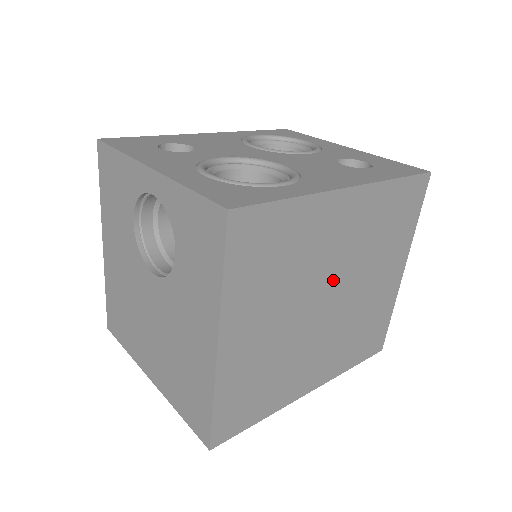
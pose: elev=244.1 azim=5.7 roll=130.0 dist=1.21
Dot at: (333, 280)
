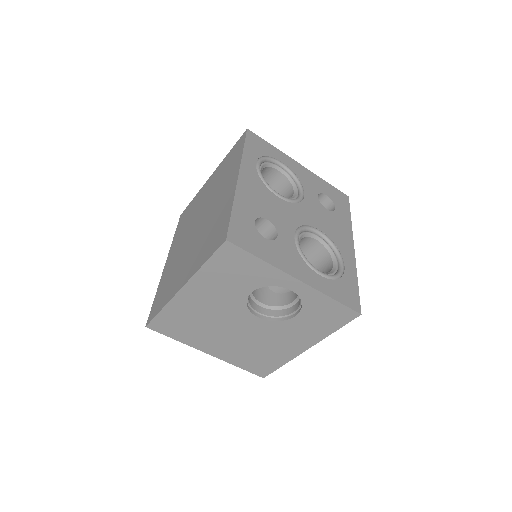
Dot at: occluded
